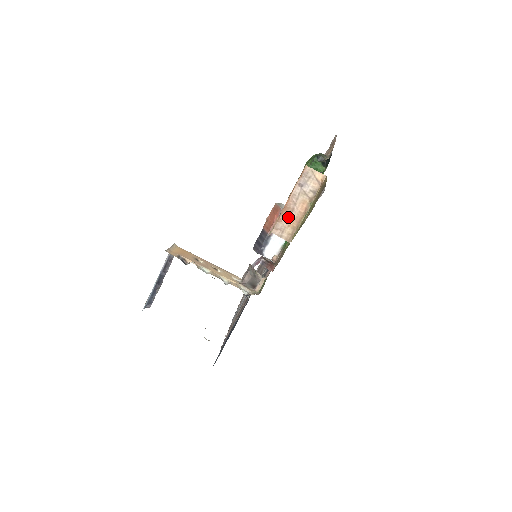
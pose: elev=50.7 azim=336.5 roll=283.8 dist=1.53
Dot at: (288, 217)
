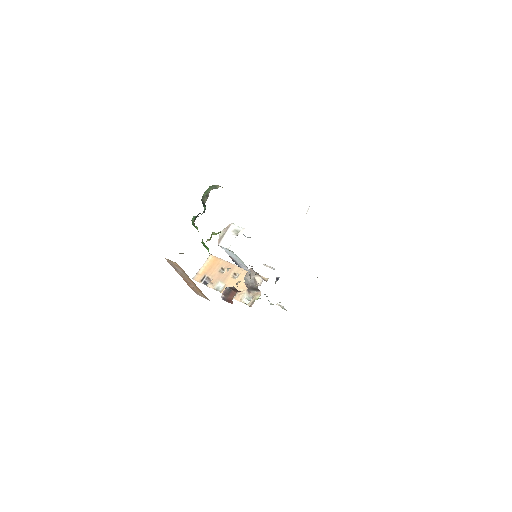
Dot at: (192, 287)
